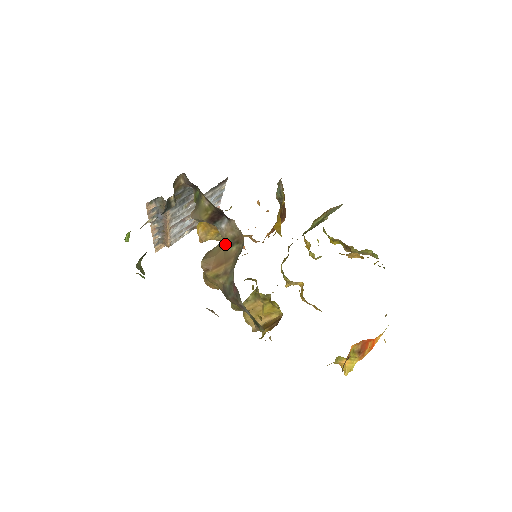
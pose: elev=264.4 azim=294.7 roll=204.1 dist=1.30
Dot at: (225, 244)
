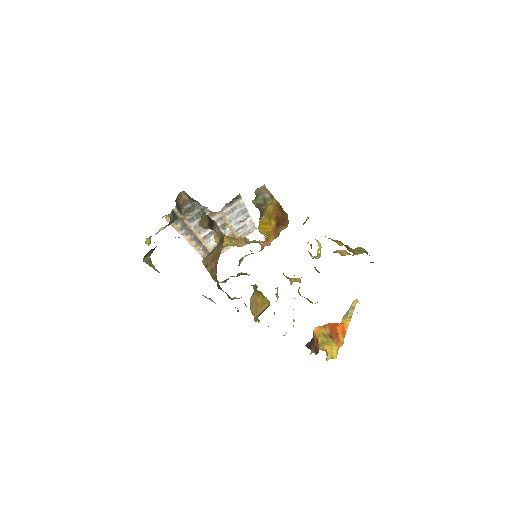
Dot at: (218, 244)
